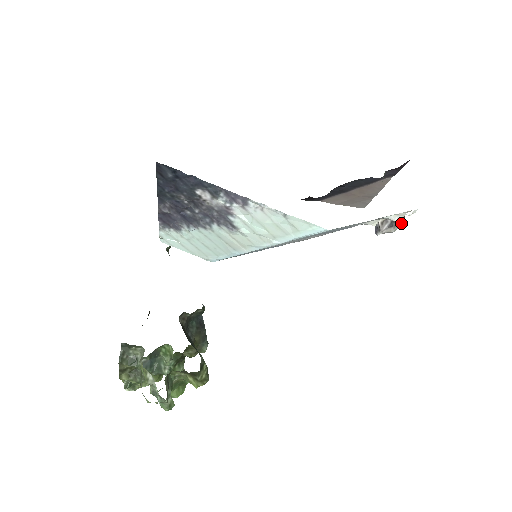
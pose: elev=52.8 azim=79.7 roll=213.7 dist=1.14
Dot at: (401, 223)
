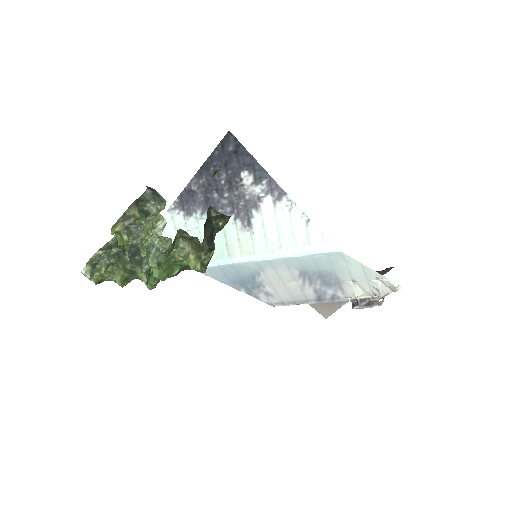
Dot at: (379, 303)
